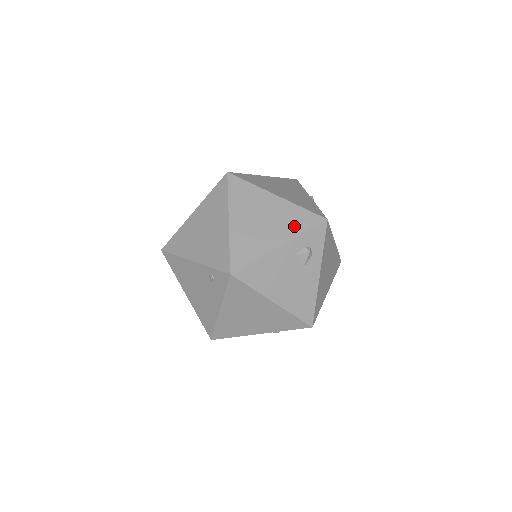
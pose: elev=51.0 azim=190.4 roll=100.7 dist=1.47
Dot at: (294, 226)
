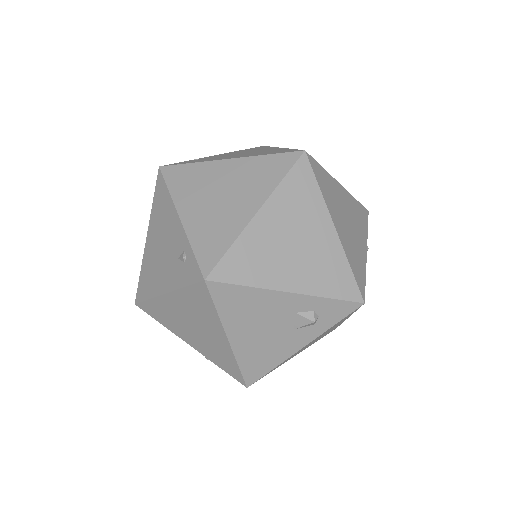
Dot at: (323, 281)
